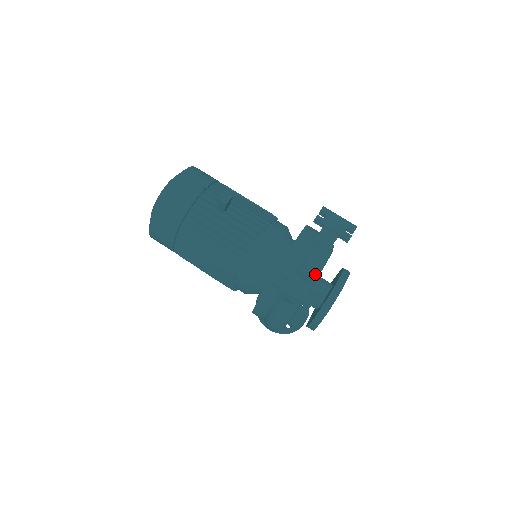
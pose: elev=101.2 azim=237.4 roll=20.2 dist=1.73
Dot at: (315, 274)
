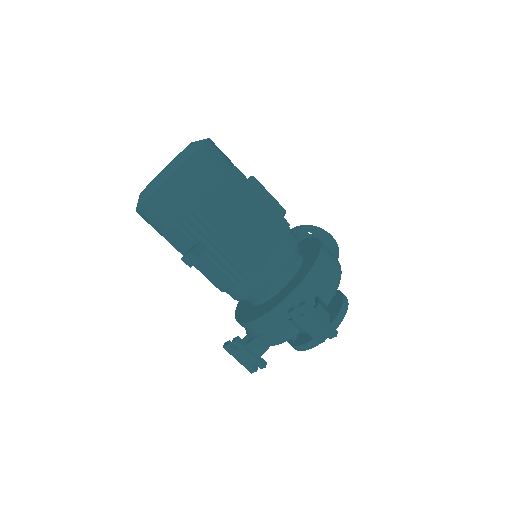
Dot at: (274, 345)
